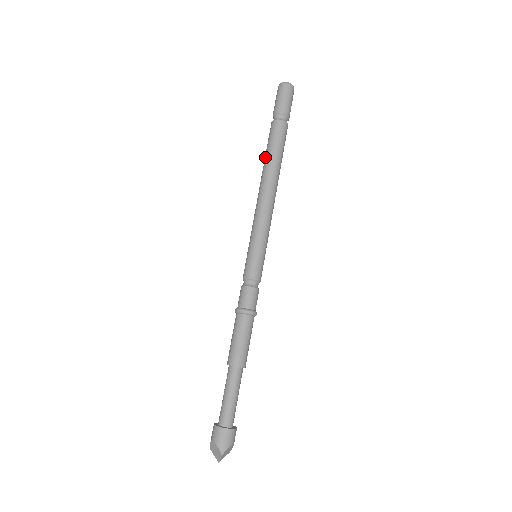
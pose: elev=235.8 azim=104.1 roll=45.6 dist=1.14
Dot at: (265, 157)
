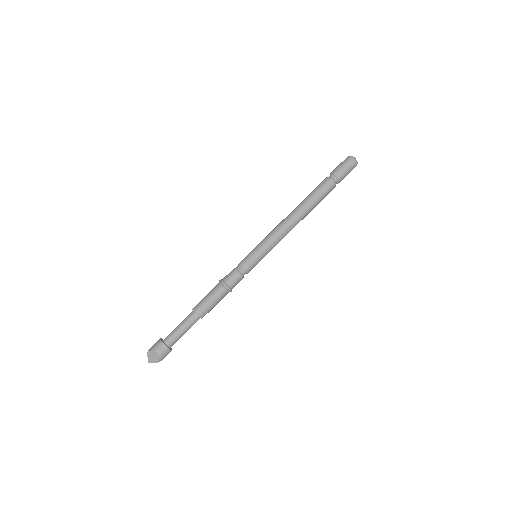
Dot at: (309, 199)
